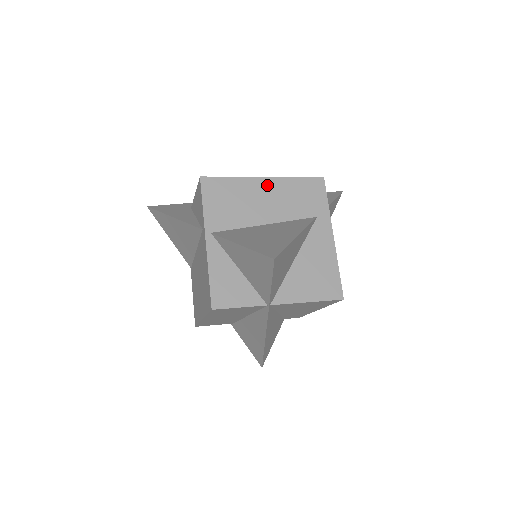
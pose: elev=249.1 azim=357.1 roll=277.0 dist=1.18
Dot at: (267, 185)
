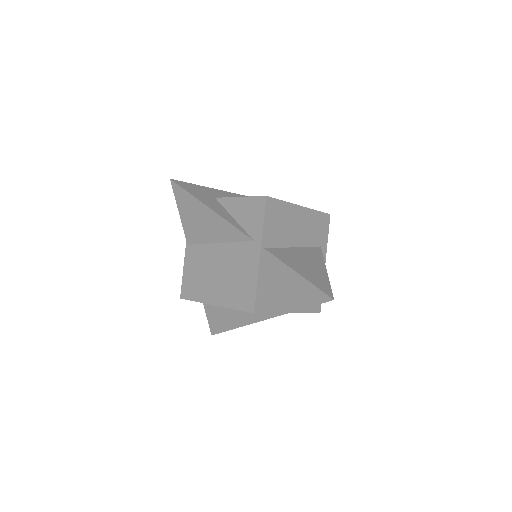
Dot at: (301, 214)
